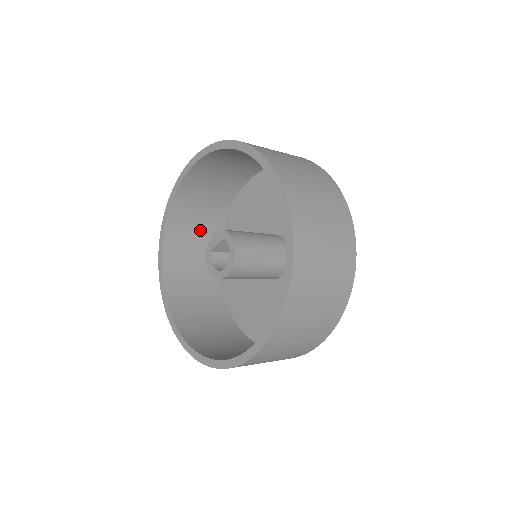
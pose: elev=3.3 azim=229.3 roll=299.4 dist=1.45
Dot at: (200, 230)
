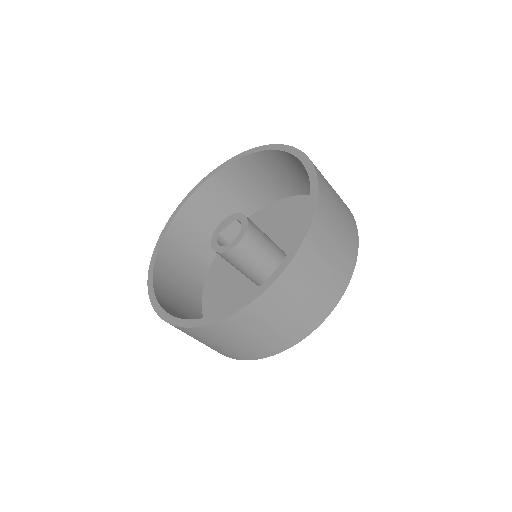
Dot at: (196, 246)
